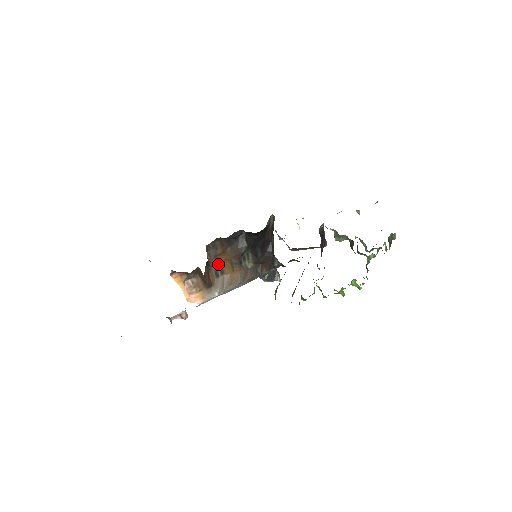
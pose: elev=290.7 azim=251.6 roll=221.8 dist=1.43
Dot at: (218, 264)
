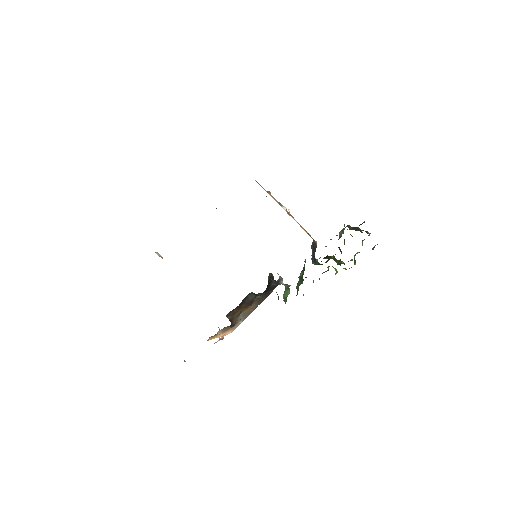
Dot at: (237, 314)
